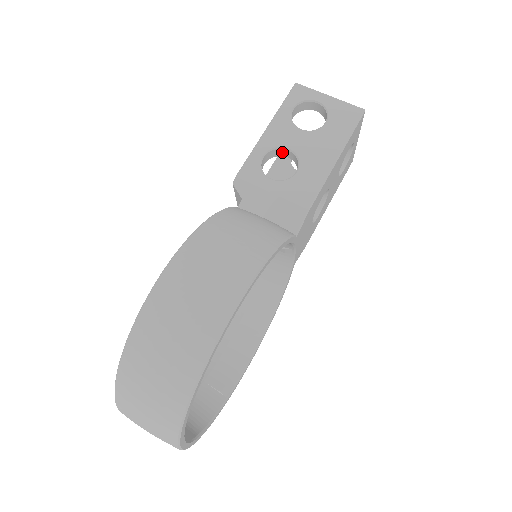
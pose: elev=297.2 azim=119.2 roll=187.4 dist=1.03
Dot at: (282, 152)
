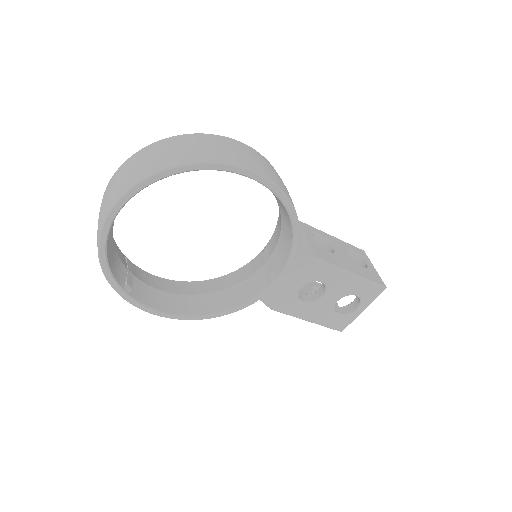
Dot at: (328, 247)
